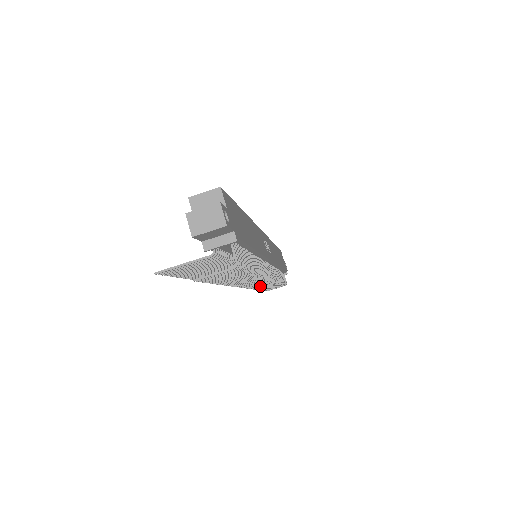
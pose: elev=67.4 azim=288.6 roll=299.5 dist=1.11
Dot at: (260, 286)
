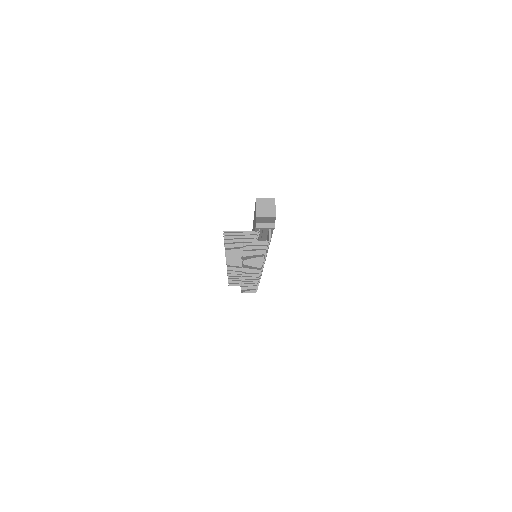
Dot at: (248, 279)
